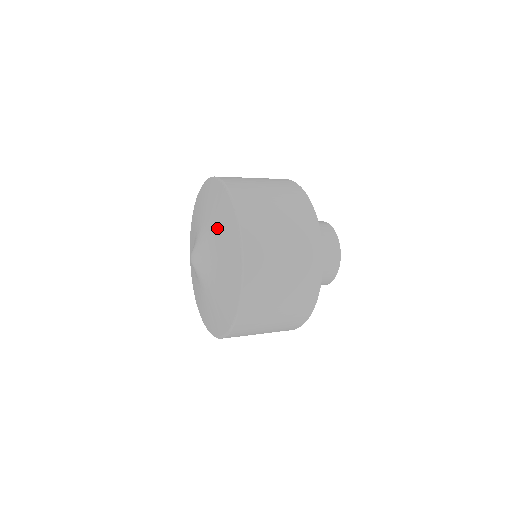
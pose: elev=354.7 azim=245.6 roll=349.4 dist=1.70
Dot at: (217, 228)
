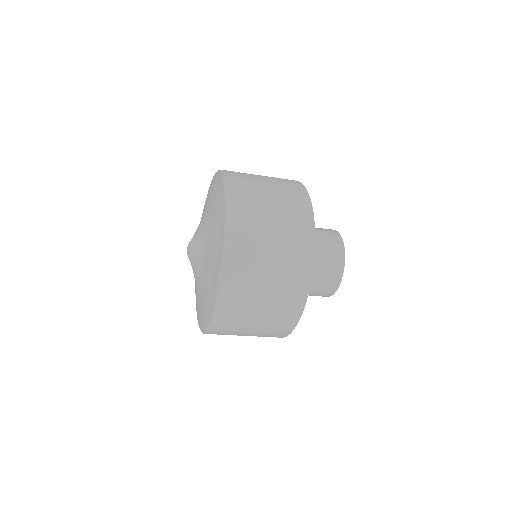
Dot at: (211, 218)
